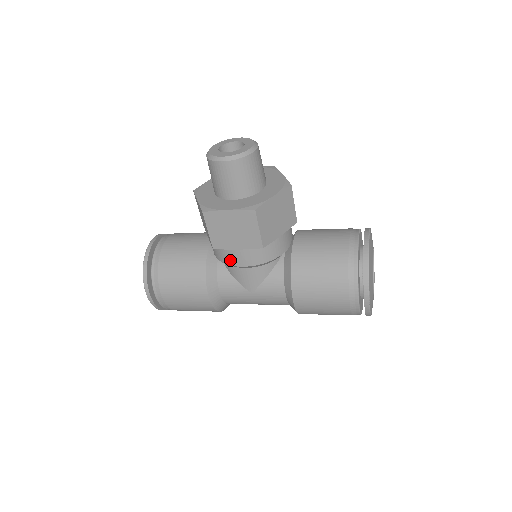
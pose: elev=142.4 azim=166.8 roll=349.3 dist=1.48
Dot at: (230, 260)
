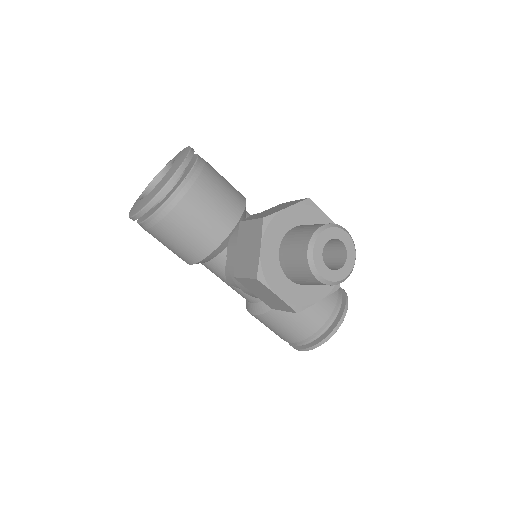
Dot at: (238, 282)
